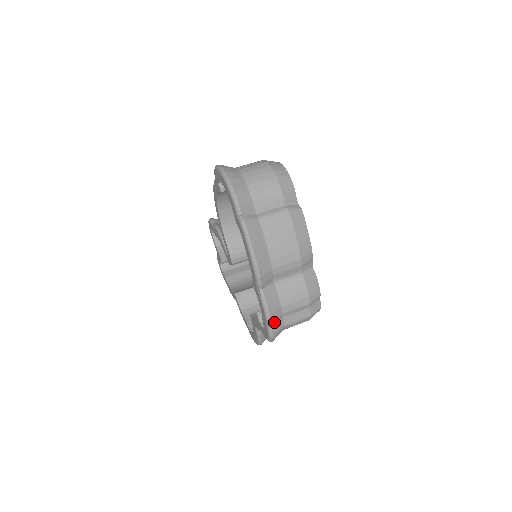
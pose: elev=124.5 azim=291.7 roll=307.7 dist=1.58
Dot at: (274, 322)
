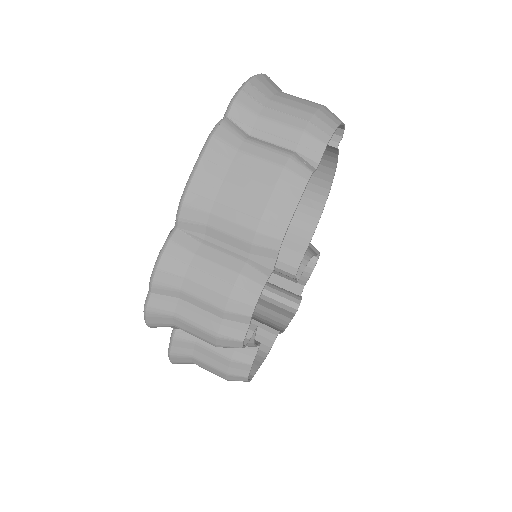
Dot at: (159, 288)
